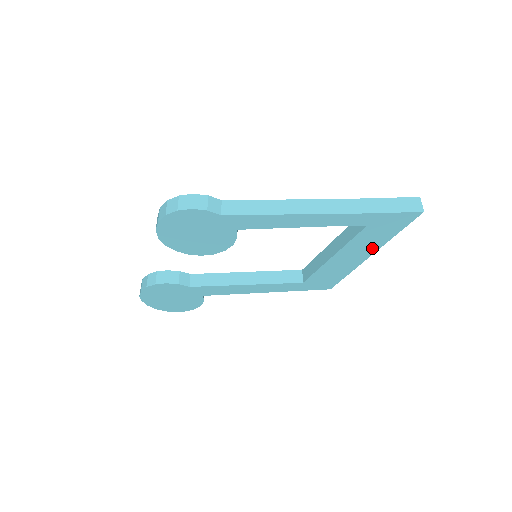
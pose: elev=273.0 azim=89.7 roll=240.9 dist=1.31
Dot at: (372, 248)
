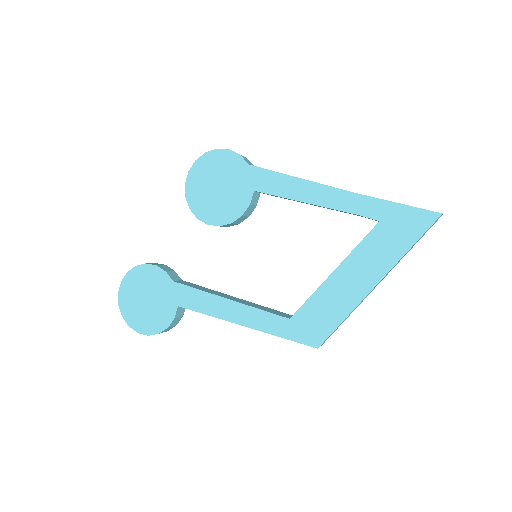
Dot at: (380, 268)
